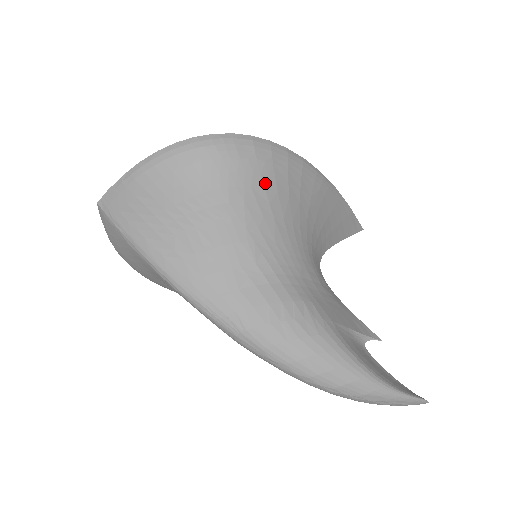
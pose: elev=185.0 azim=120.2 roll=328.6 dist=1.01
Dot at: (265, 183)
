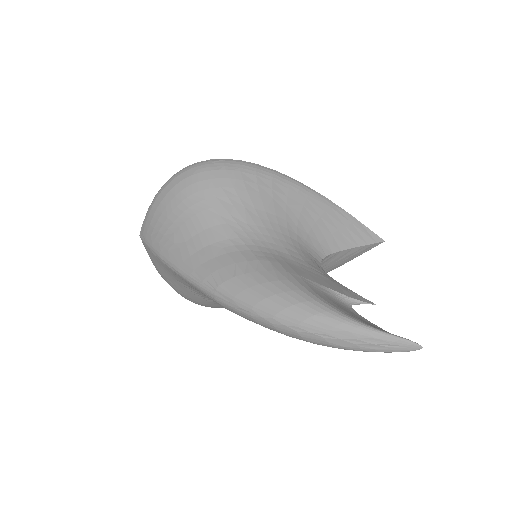
Dot at: (234, 184)
